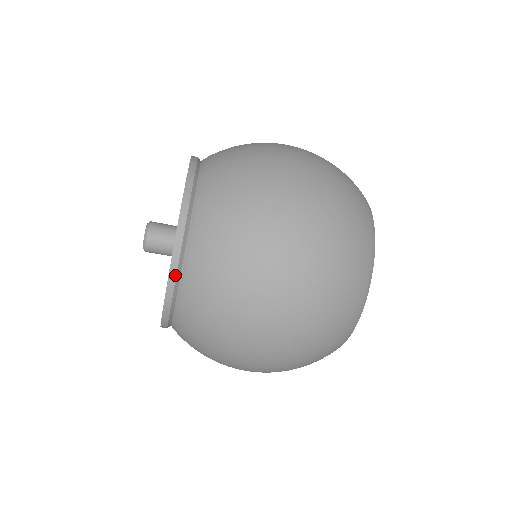
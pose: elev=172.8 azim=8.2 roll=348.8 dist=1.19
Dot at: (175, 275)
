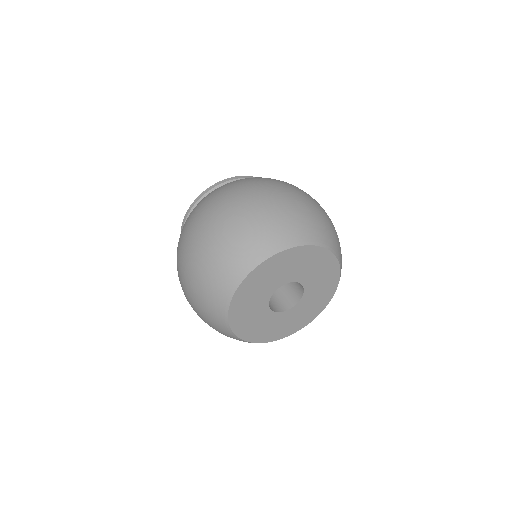
Dot at: (197, 201)
